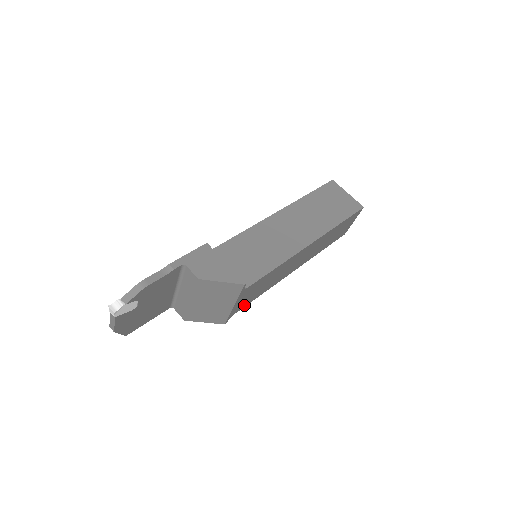
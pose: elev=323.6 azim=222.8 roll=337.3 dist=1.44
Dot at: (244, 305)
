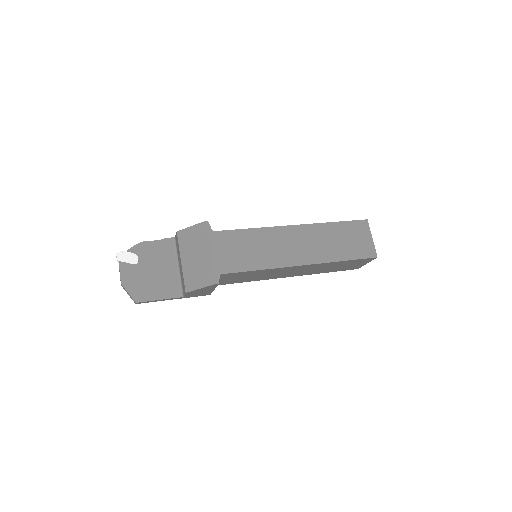
Dot at: (234, 269)
